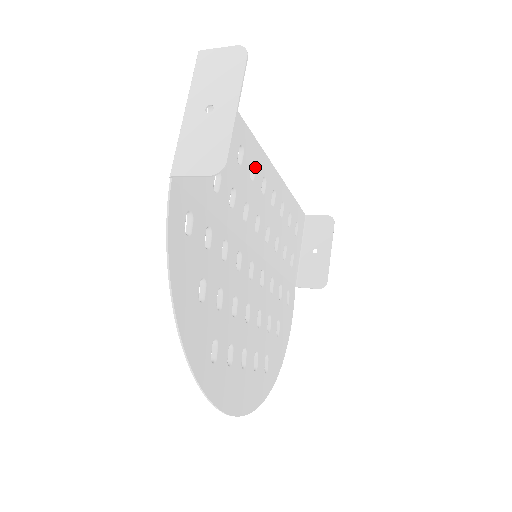
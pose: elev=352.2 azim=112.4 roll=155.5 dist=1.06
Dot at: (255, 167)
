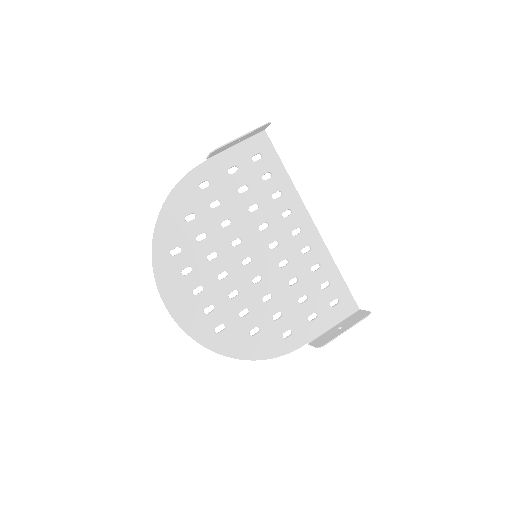
Dot at: (292, 214)
